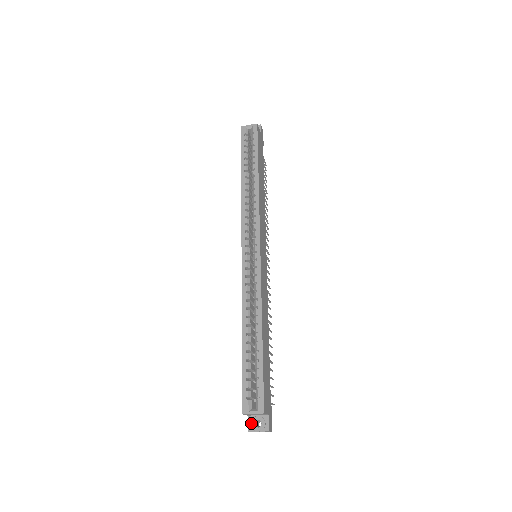
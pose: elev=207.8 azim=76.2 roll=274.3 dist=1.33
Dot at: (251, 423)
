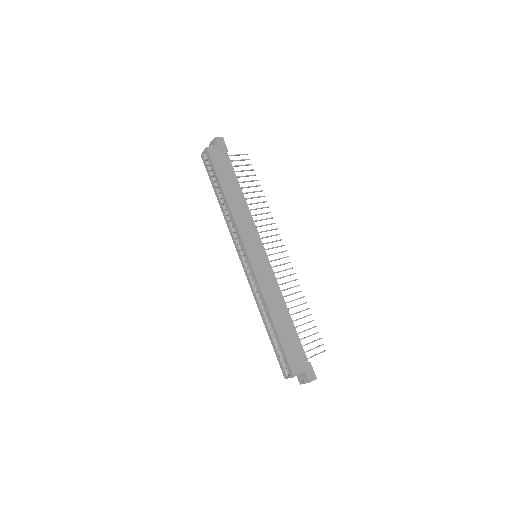
Dot at: (298, 379)
